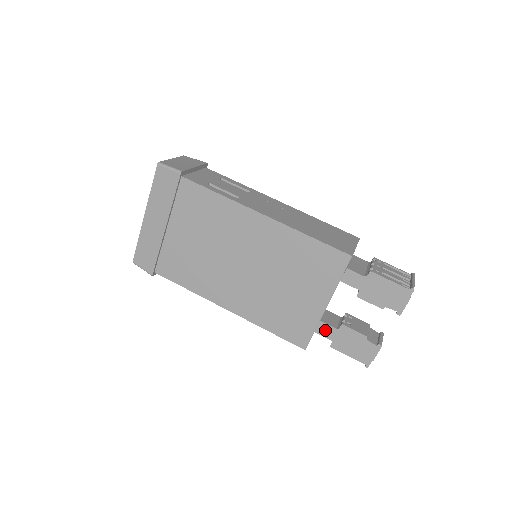
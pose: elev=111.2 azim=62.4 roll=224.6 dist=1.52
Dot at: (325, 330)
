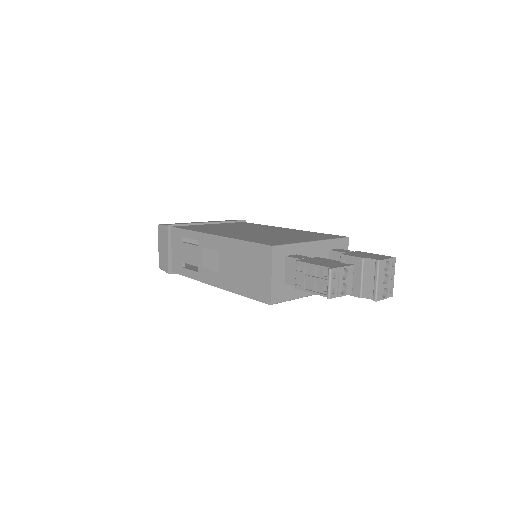
Dot at: (298, 256)
